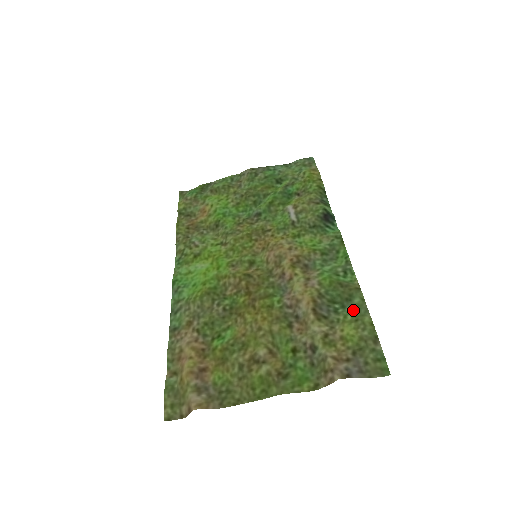
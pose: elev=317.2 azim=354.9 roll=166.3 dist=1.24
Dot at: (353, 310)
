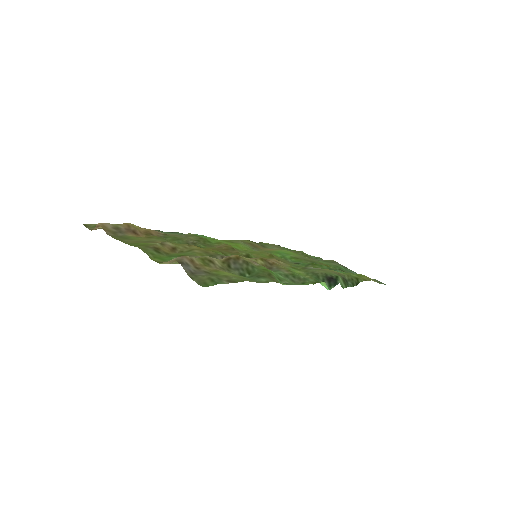
Dot at: (251, 279)
